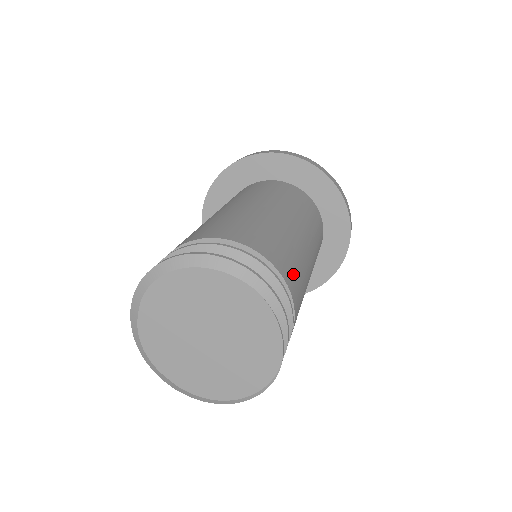
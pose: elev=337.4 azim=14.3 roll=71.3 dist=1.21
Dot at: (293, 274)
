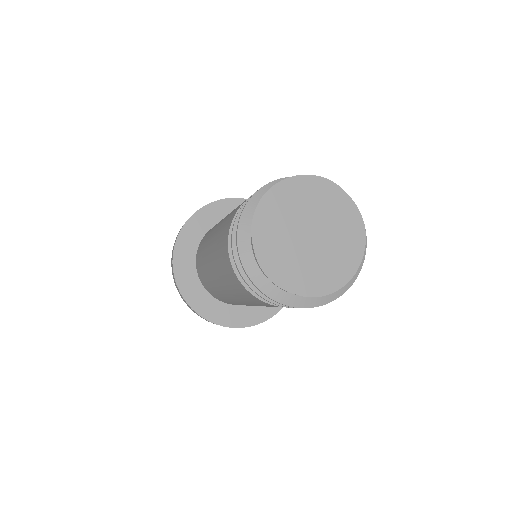
Dot at: occluded
